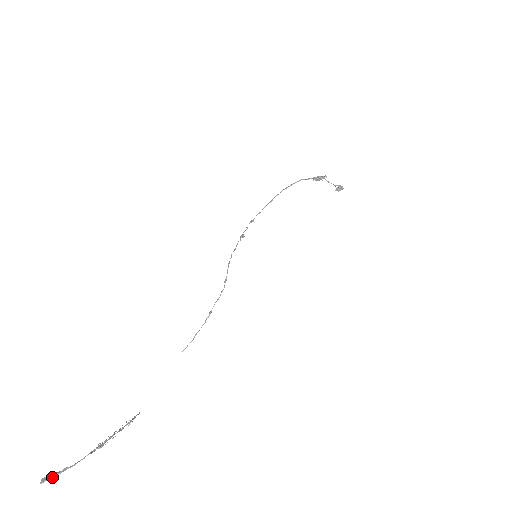
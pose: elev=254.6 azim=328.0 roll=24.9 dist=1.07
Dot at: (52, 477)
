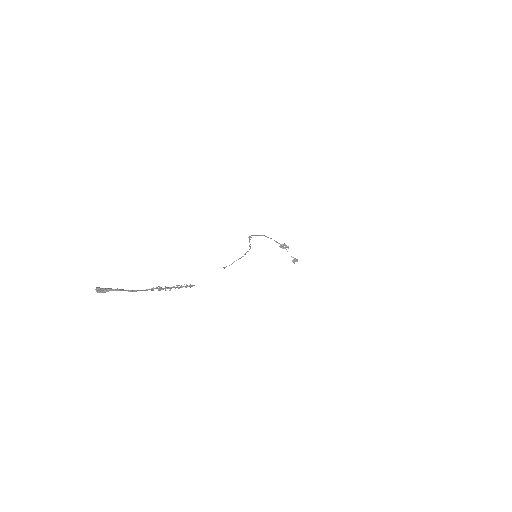
Dot at: (109, 289)
